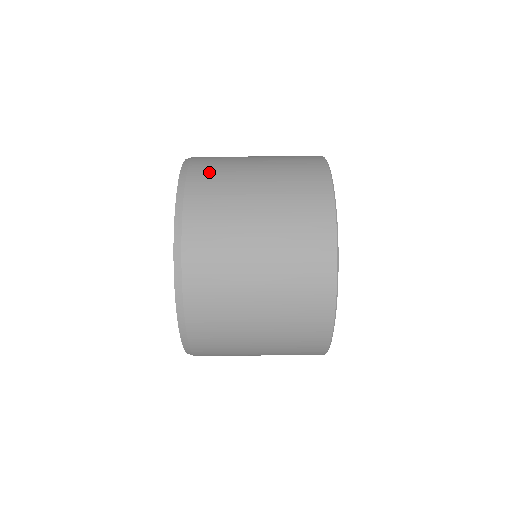
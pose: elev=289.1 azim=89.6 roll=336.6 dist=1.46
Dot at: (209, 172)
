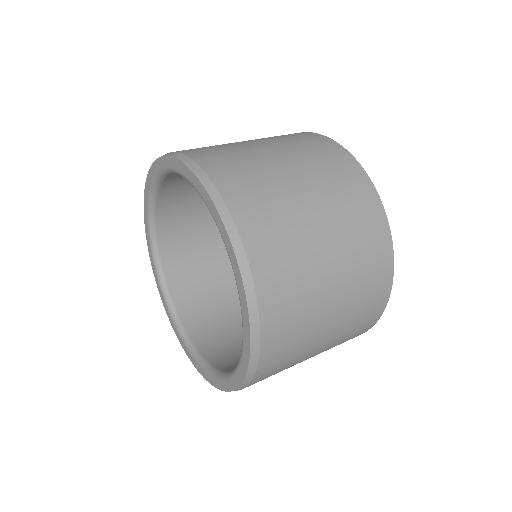
Dot at: (205, 149)
